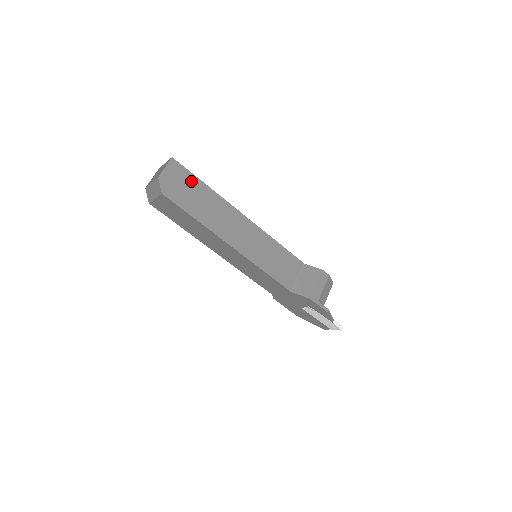
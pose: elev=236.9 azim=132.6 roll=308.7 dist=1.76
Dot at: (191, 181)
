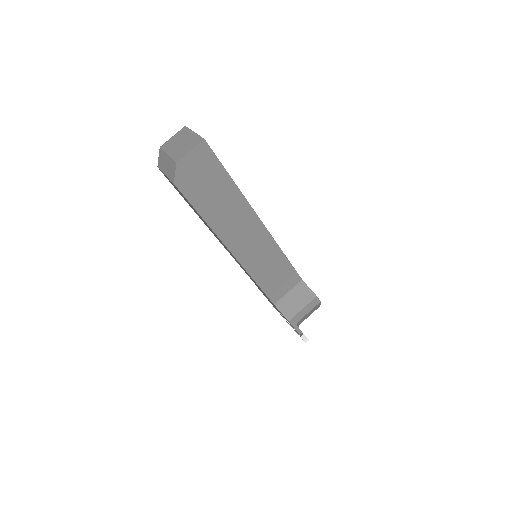
Dot at: (216, 173)
